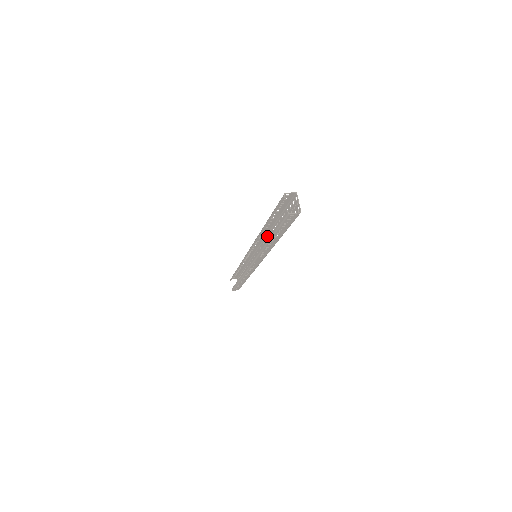
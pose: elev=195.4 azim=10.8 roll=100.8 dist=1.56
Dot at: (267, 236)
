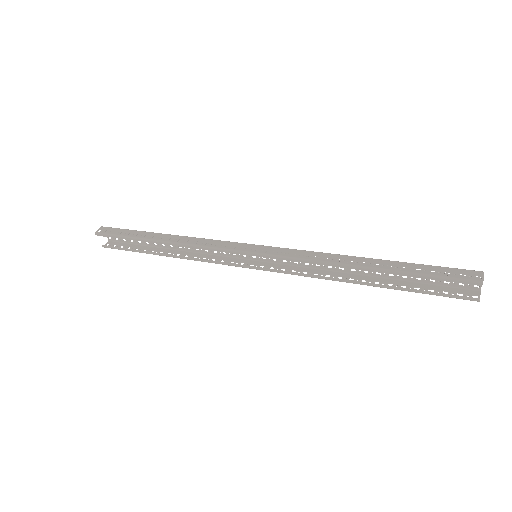
Dot at: (319, 254)
